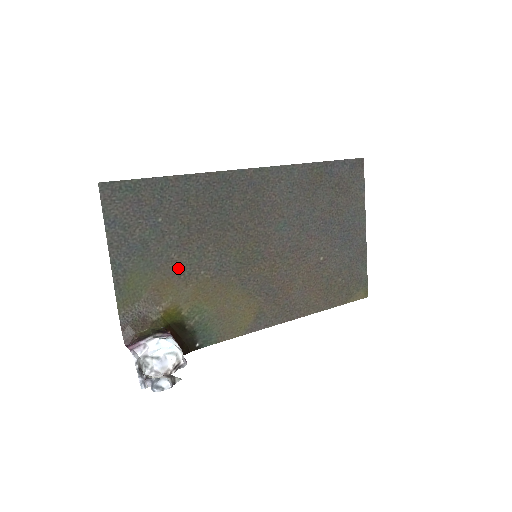
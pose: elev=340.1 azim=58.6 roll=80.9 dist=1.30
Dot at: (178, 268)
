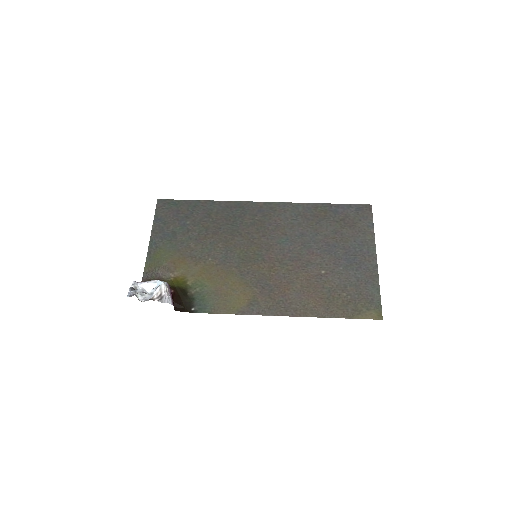
Dot at: (193, 253)
